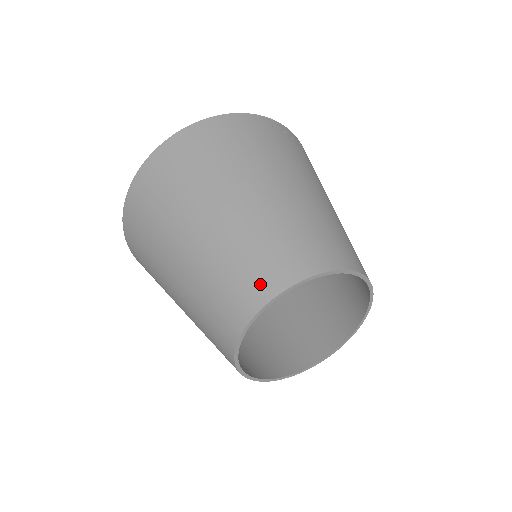
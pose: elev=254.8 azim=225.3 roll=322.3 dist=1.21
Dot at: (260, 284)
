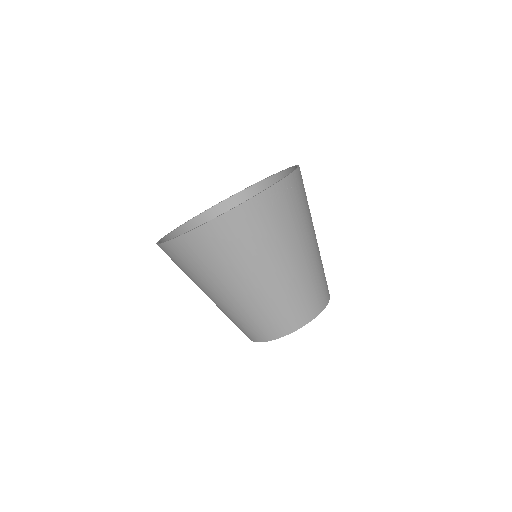
Dot at: (271, 331)
